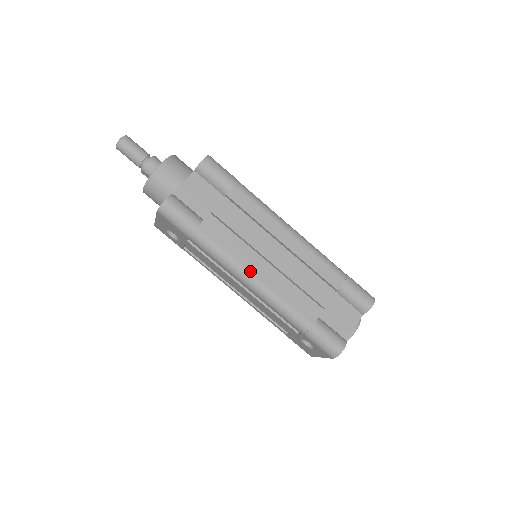
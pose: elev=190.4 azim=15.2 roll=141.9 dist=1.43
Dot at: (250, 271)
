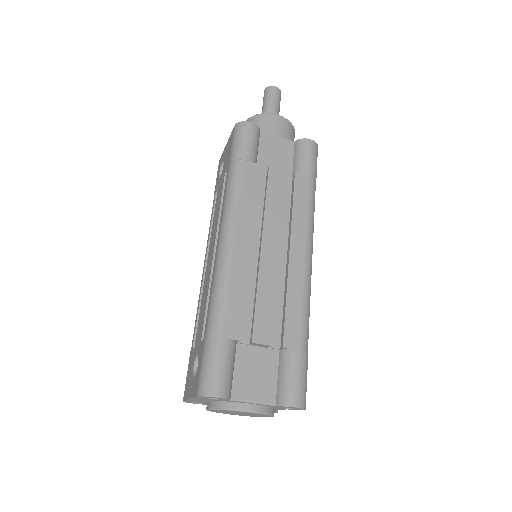
Dot at: (237, 232)
